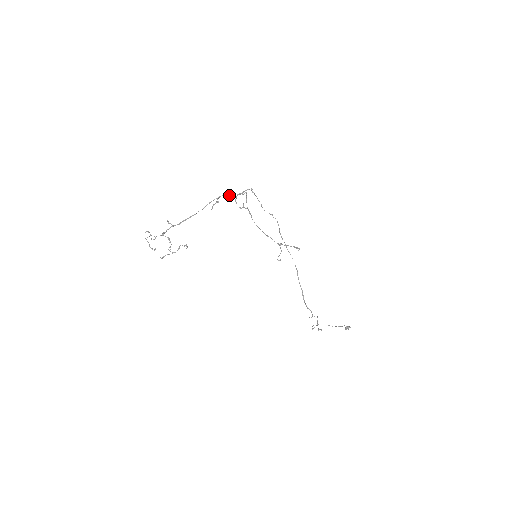
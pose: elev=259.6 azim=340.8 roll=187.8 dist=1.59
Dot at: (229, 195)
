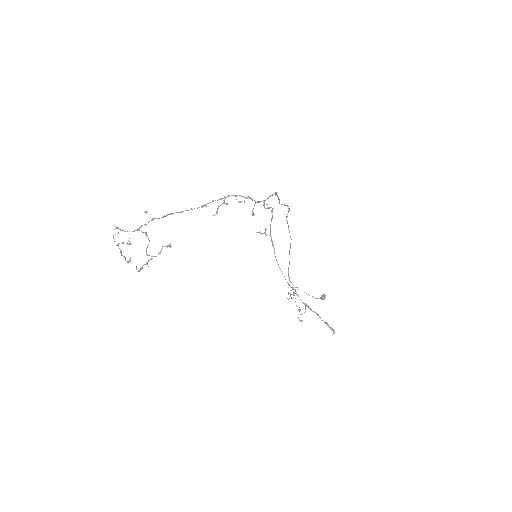
Dot at: occluded
